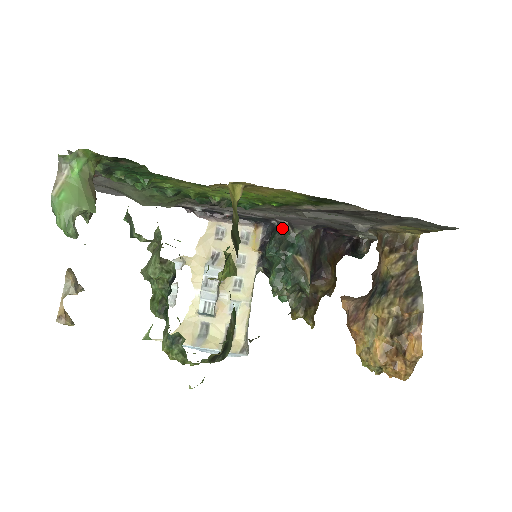
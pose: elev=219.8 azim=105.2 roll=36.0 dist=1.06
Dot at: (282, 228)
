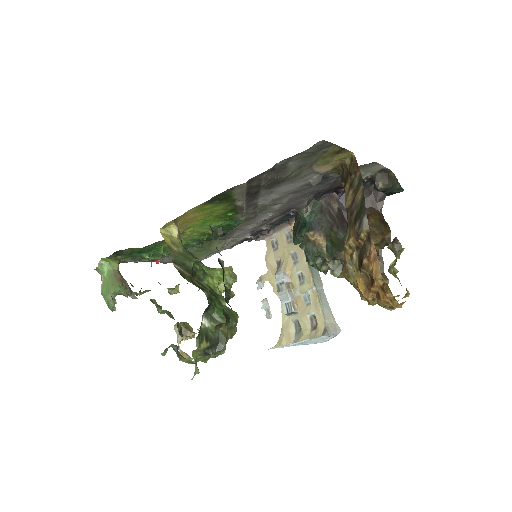
Dot at: (297, 215)
